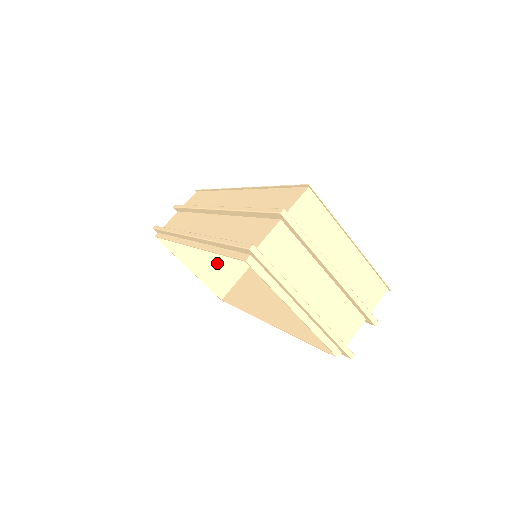
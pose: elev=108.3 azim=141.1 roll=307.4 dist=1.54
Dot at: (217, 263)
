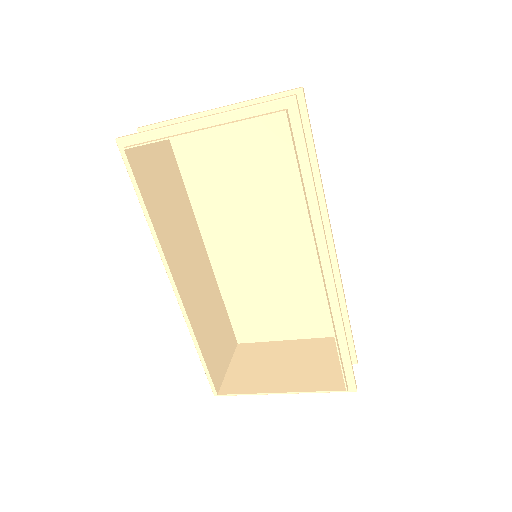
Dot at: (306, 369)
